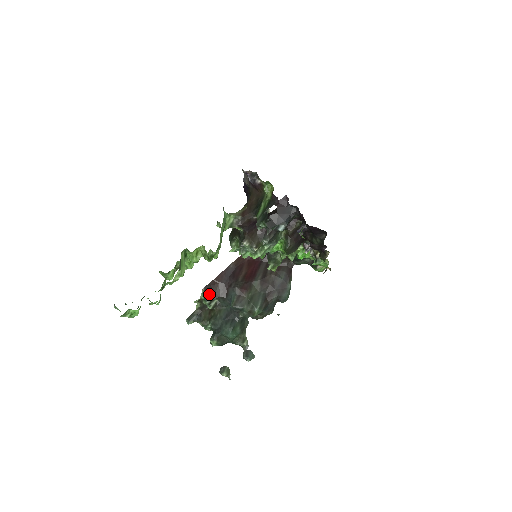
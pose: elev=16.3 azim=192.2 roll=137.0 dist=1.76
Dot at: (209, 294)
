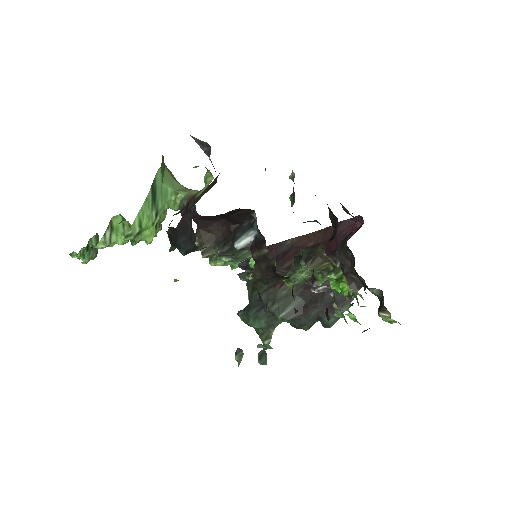
Dot at: occluded
